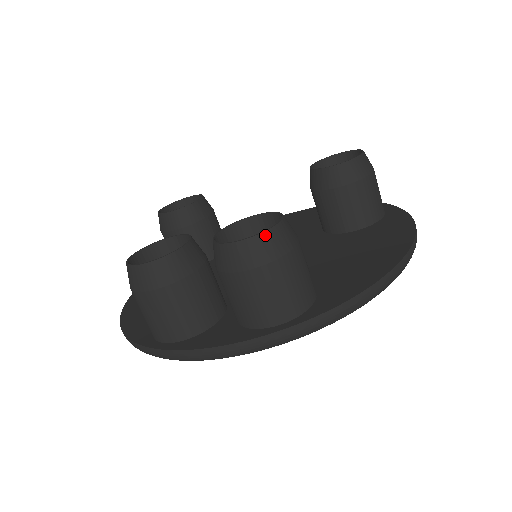
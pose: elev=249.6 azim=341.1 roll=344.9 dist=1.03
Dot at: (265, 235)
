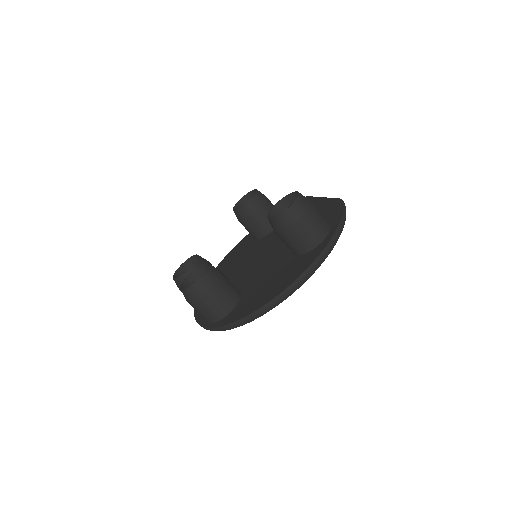
Dot at: (187, 290)
